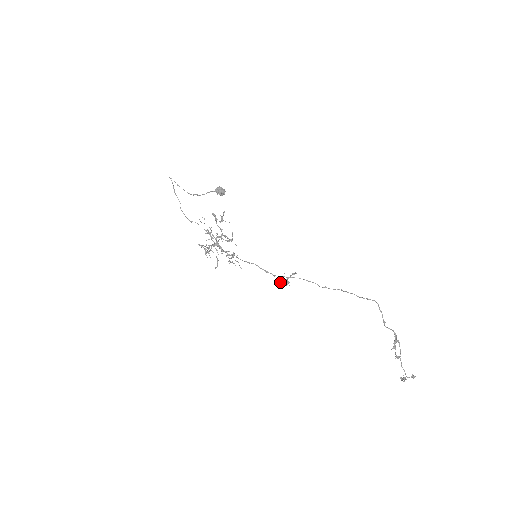
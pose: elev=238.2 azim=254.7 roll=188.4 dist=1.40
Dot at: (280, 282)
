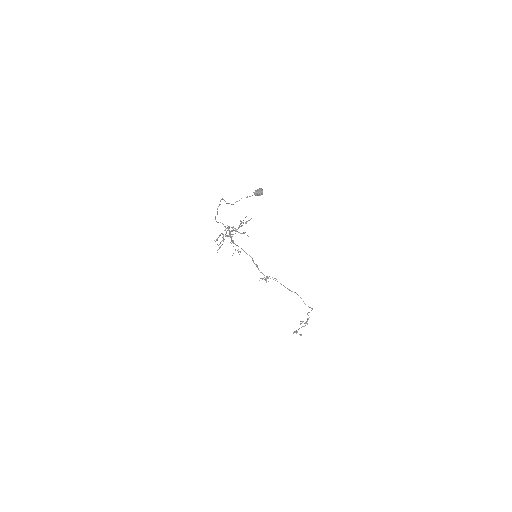
Dot at: occluded
